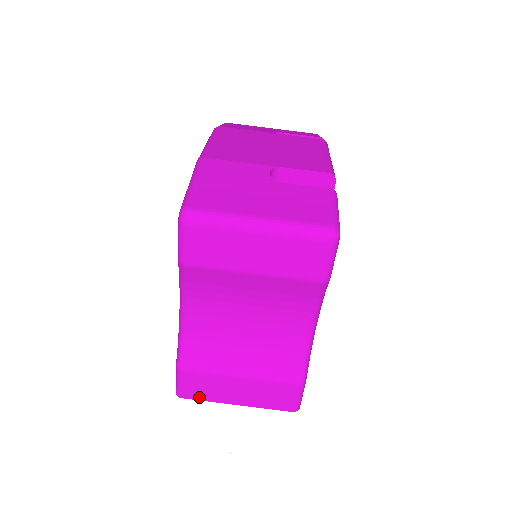
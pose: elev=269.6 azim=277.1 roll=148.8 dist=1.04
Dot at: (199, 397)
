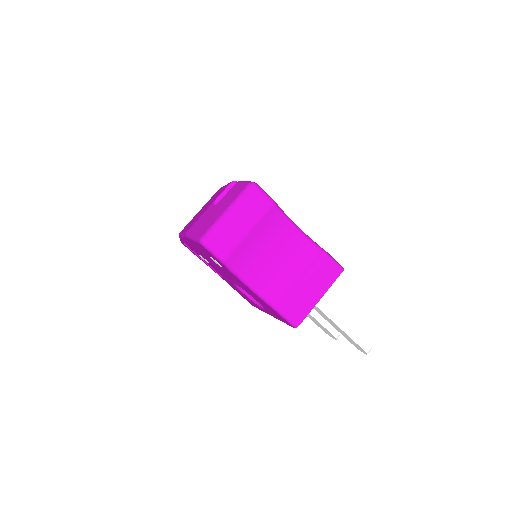
Dot at: (304, 315)
